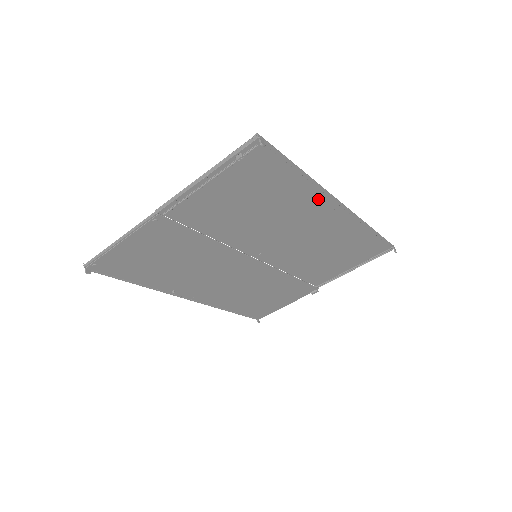
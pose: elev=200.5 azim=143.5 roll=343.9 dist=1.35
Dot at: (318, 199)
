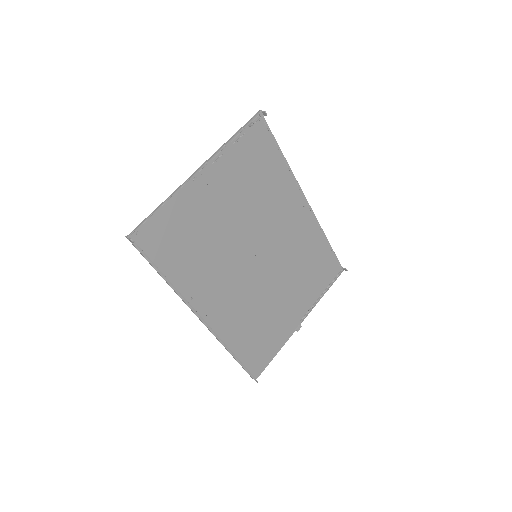
Dot at: (293, 190)
